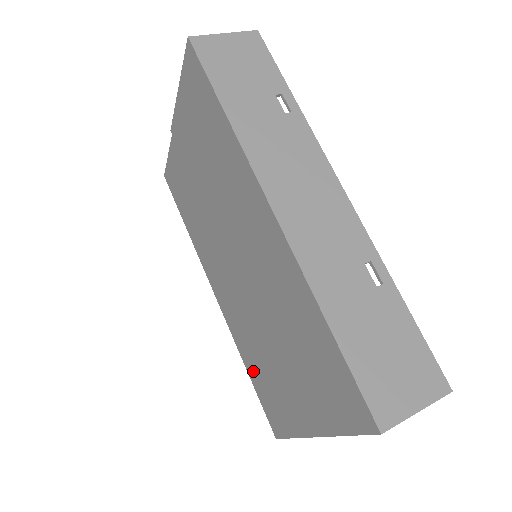
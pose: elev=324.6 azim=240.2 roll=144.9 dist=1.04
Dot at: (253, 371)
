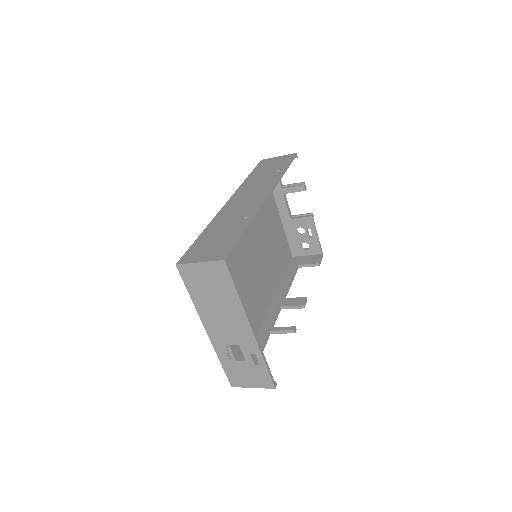
Dot at: occluded
